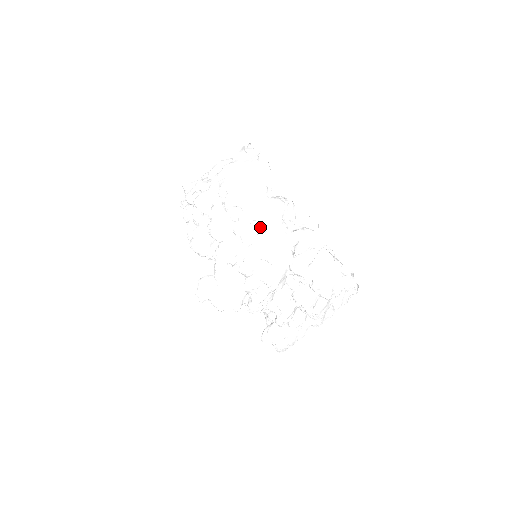
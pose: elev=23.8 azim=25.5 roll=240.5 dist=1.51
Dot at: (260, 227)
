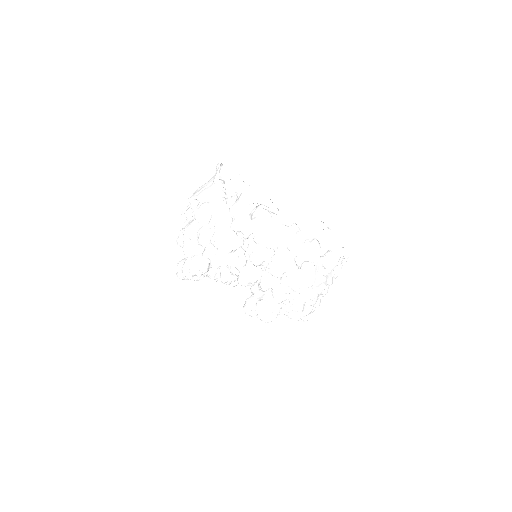
Dot at: (205, 205)
